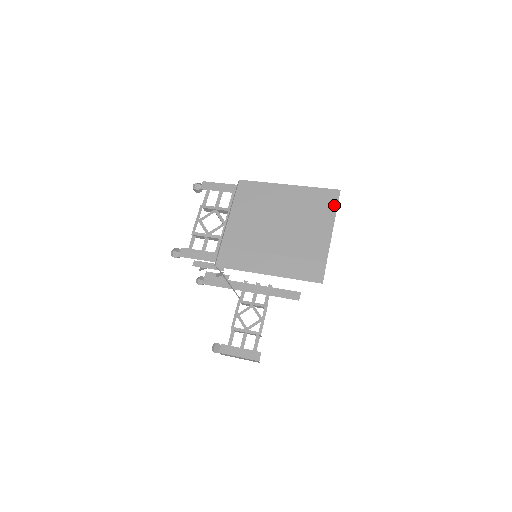
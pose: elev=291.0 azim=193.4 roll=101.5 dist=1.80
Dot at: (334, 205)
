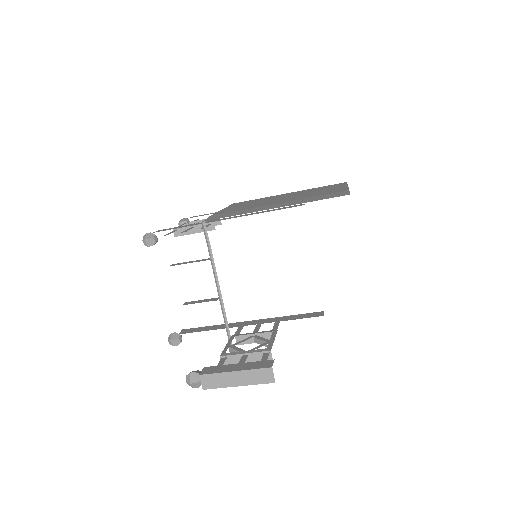
Dot at: (343, 184)
